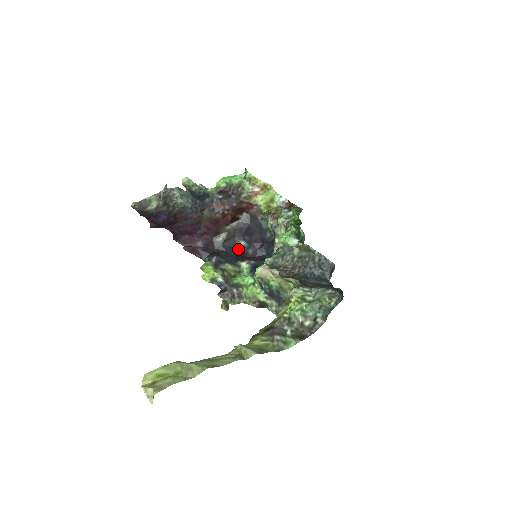
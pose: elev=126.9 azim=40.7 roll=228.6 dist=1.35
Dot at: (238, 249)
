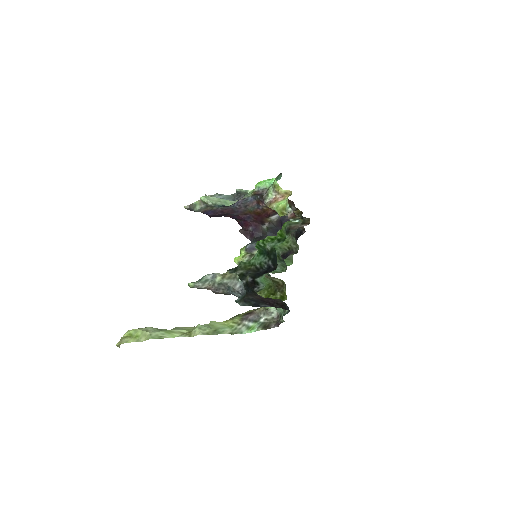
Dot at: occluded
